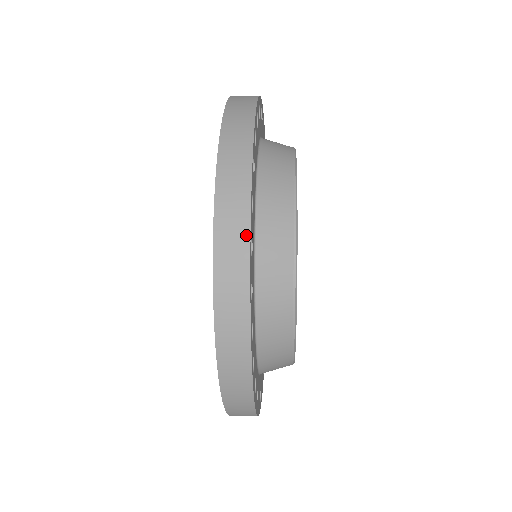
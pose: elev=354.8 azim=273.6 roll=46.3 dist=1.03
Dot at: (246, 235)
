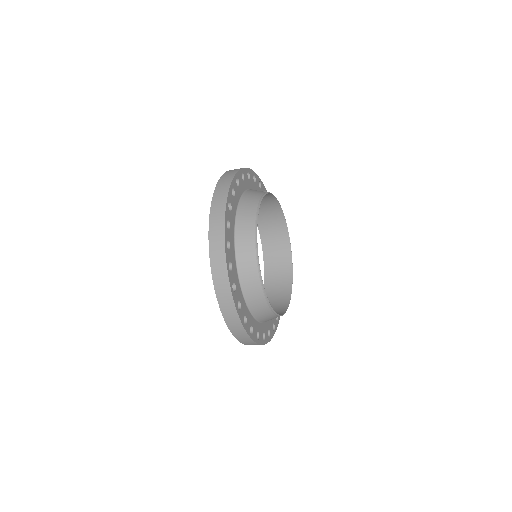
Dot at: (224, 263)
